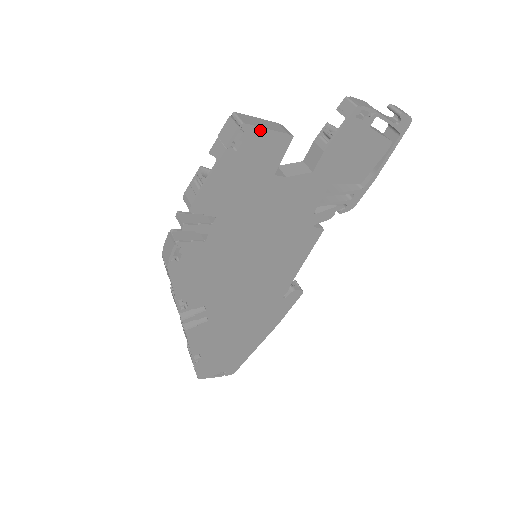
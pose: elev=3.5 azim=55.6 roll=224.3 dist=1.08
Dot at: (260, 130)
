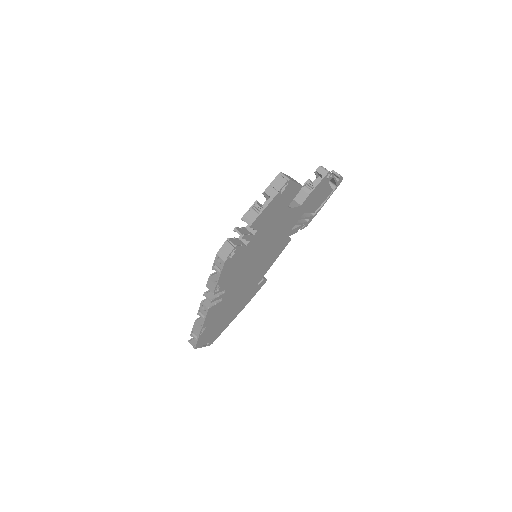
Dot at: (294, 183)
